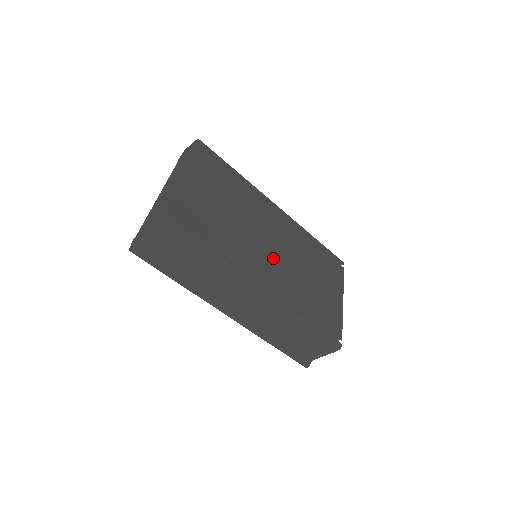
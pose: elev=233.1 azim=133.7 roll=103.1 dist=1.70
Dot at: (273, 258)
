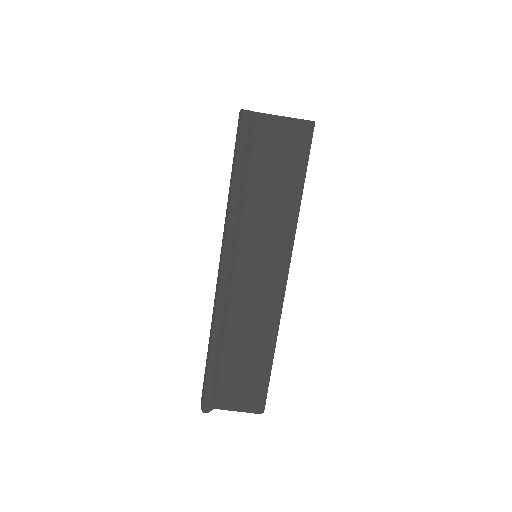
Dot at: occluded
